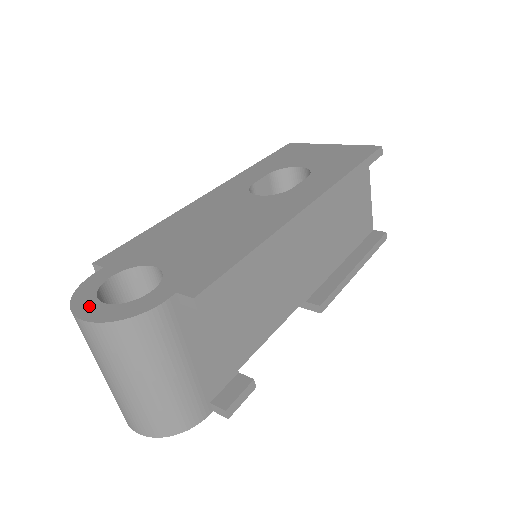
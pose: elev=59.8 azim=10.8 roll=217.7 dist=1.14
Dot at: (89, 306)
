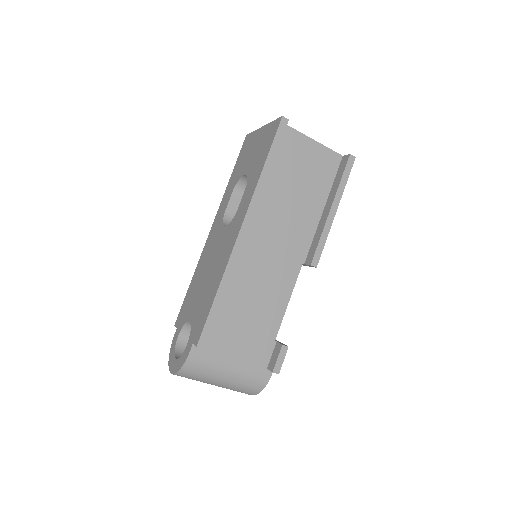
Dot at: (172, 362)
